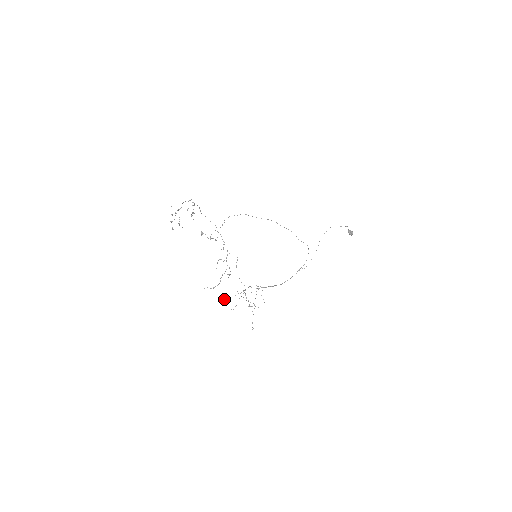
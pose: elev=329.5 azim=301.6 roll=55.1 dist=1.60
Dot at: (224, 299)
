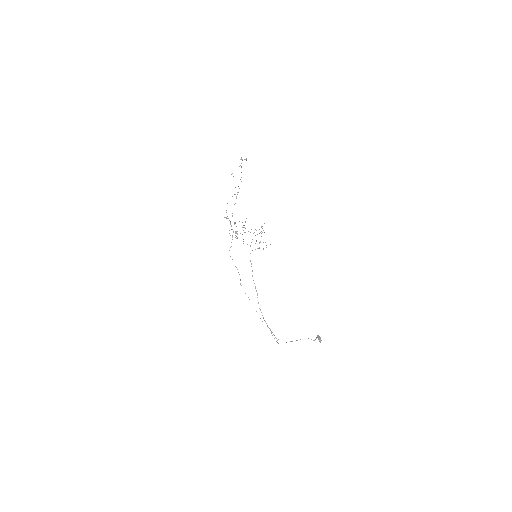
Dot at: (239, 221)
